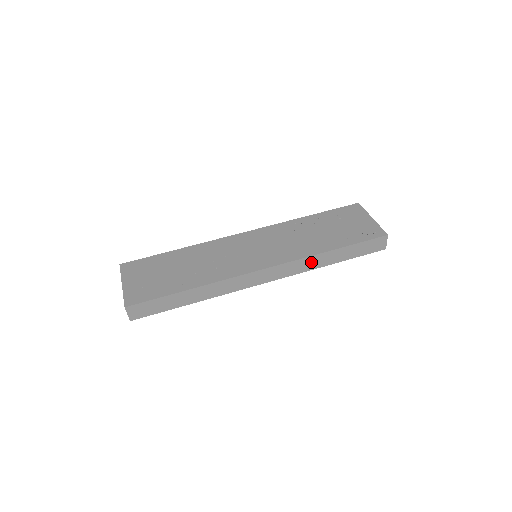
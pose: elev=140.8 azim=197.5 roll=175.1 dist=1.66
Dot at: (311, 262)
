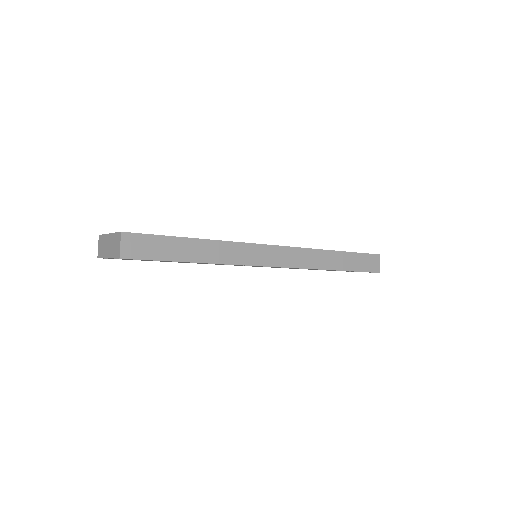
Dot at: (317, 258)
